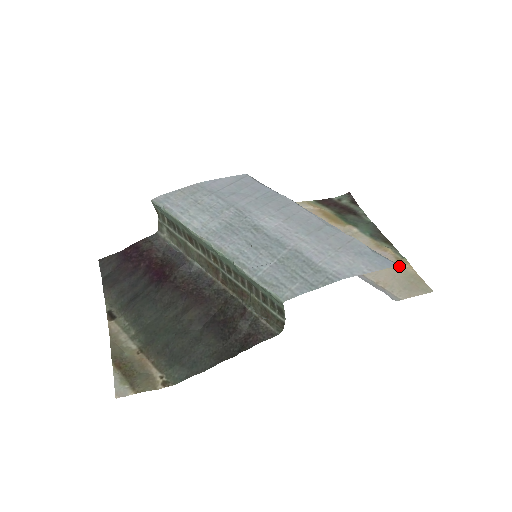
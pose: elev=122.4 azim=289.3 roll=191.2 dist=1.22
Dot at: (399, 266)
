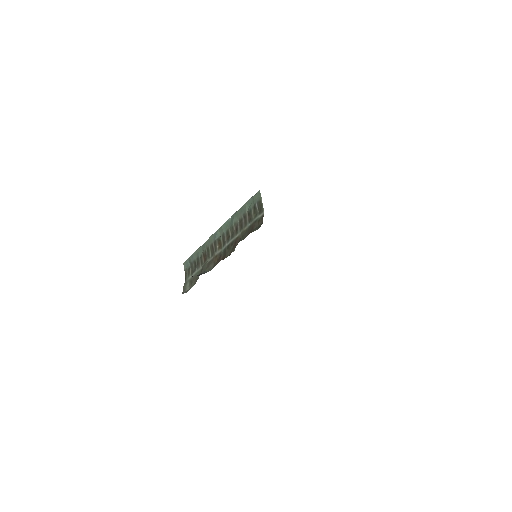
Dot at: occluded
